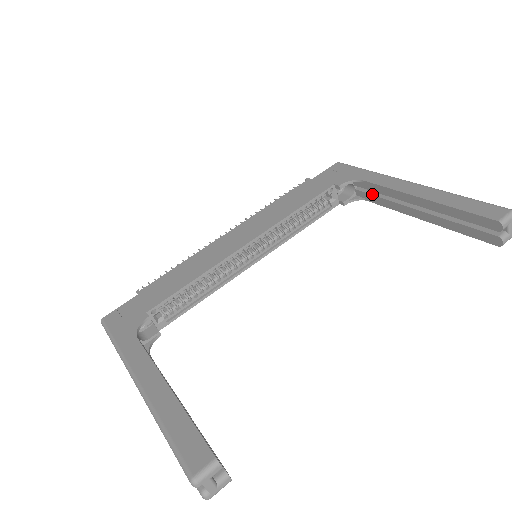
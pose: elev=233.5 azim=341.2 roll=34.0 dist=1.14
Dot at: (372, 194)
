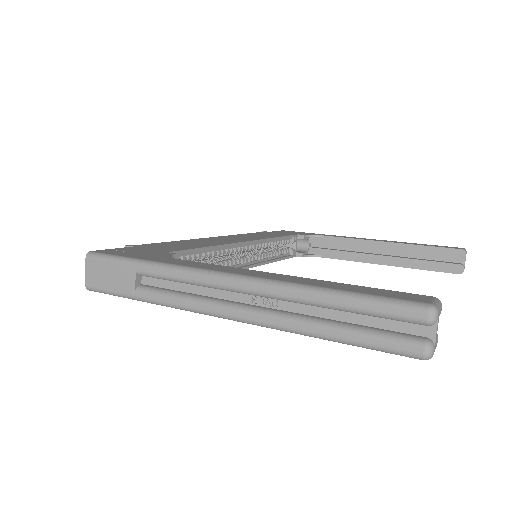
Dot at: (329, 249)
